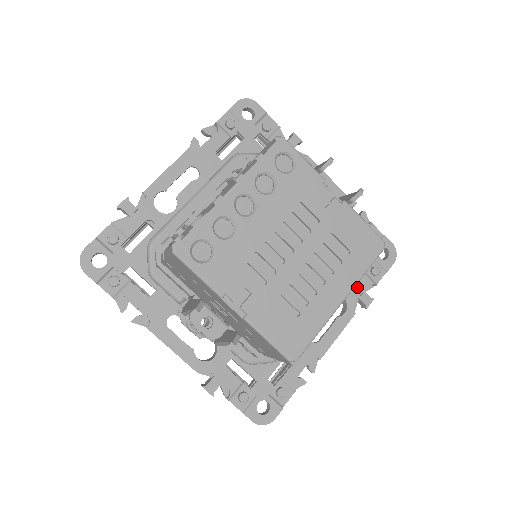
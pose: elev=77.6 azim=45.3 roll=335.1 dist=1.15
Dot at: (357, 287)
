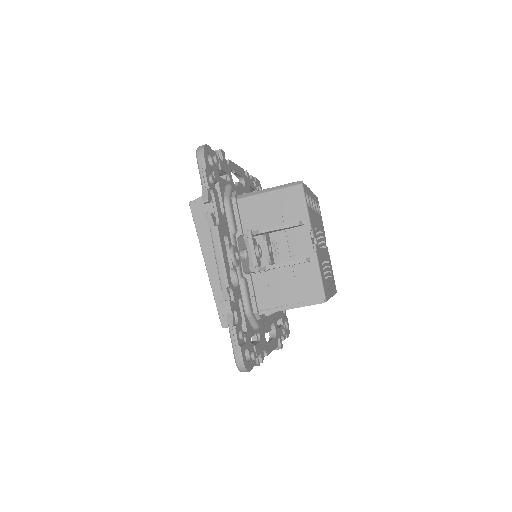
Dot at: (279, 331)
